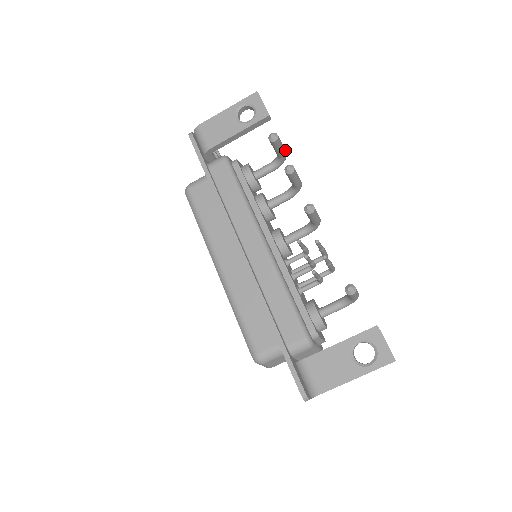
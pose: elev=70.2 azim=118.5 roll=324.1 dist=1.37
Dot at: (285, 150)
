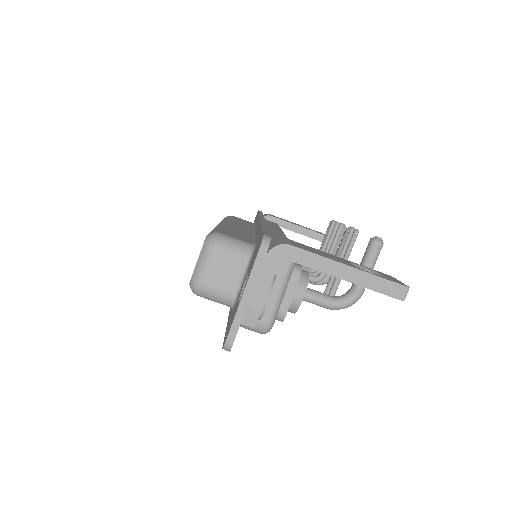
Dot at: occluded
